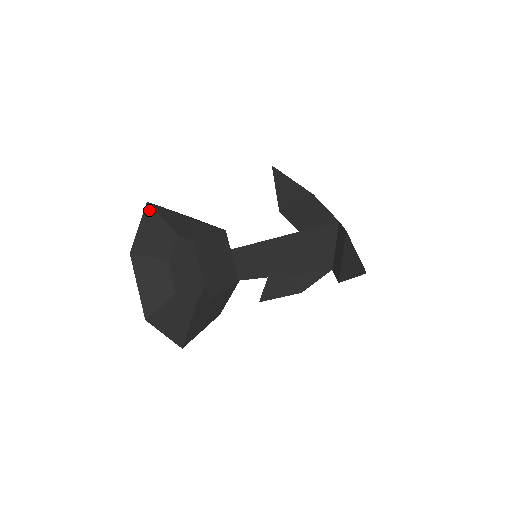
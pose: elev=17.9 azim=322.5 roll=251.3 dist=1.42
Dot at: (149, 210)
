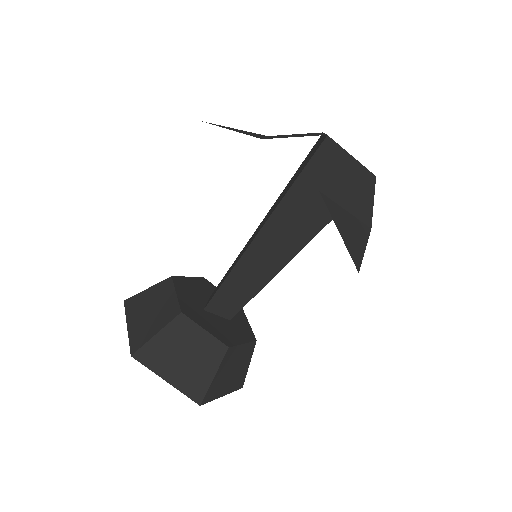
Dot at: occluded
